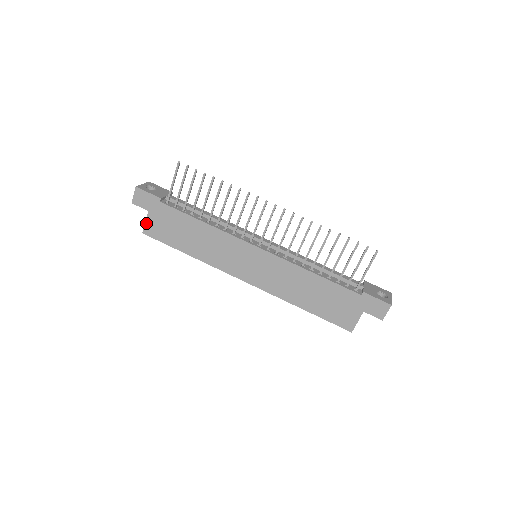
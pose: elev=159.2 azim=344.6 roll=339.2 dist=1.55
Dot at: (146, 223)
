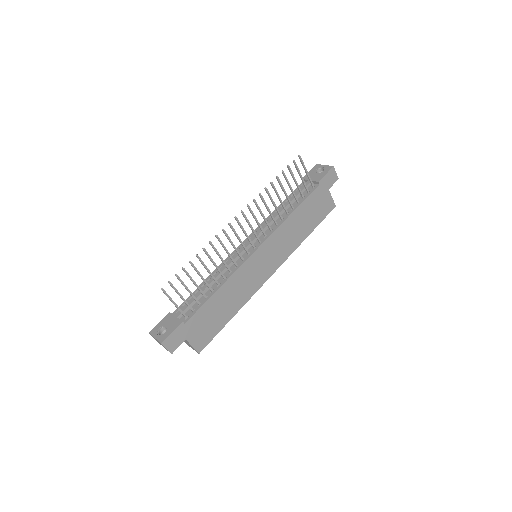
Dot at: (193, 346)
